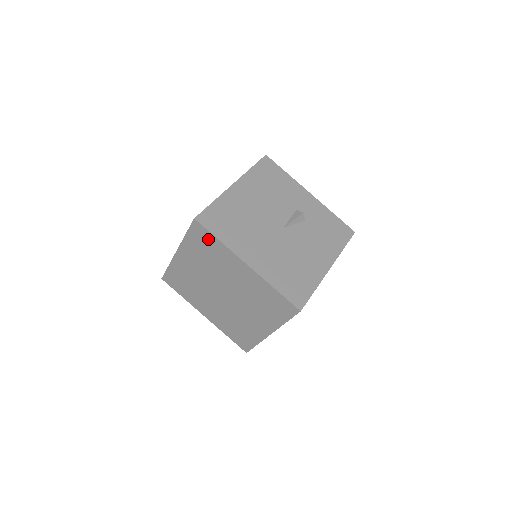
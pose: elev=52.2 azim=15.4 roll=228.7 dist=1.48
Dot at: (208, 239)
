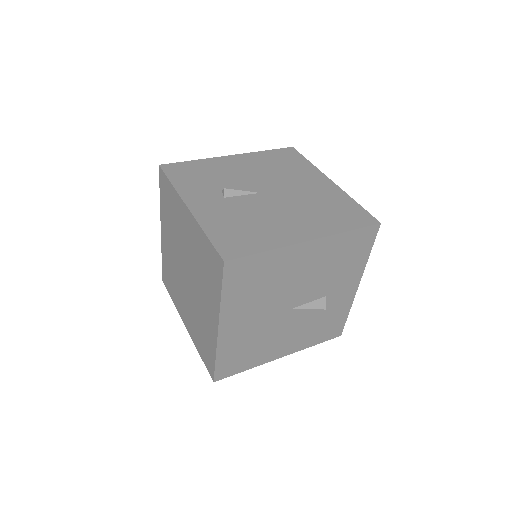
Dot at: (216, 276)
